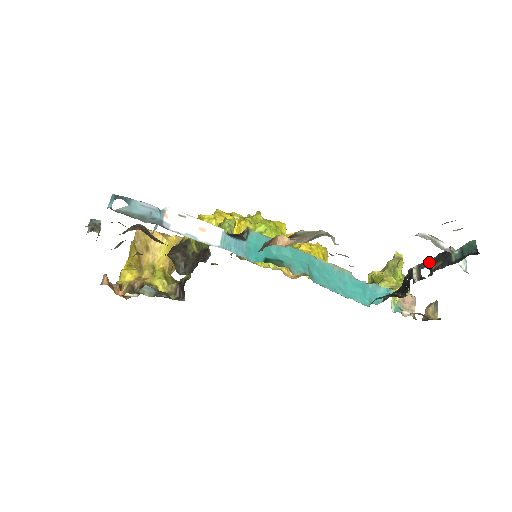
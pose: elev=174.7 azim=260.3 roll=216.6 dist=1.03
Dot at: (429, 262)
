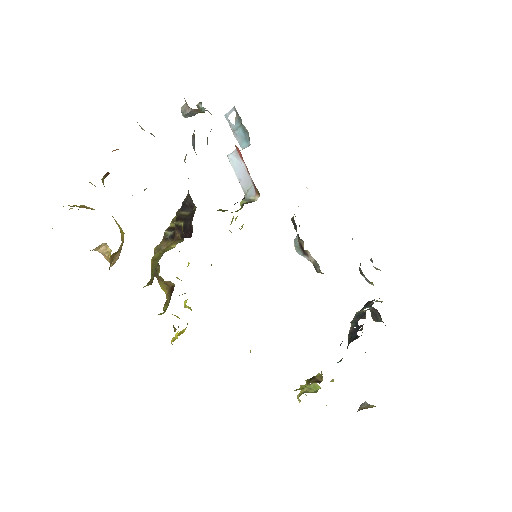
Dot at: (363, 308)
